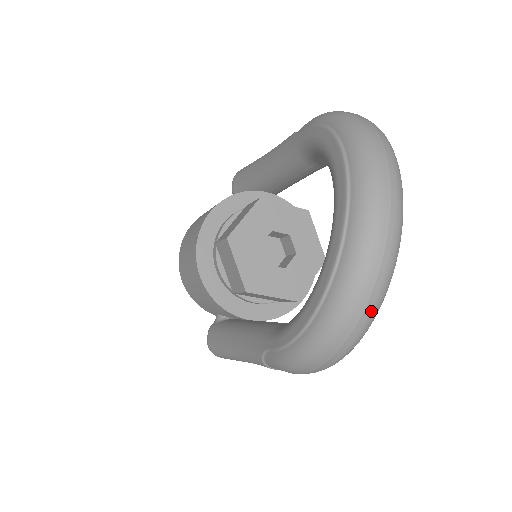
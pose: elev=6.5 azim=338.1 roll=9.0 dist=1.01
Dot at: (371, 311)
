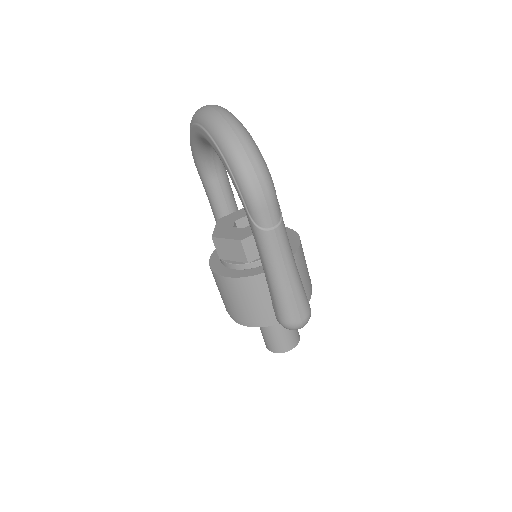
Dot at: (234, 124)
